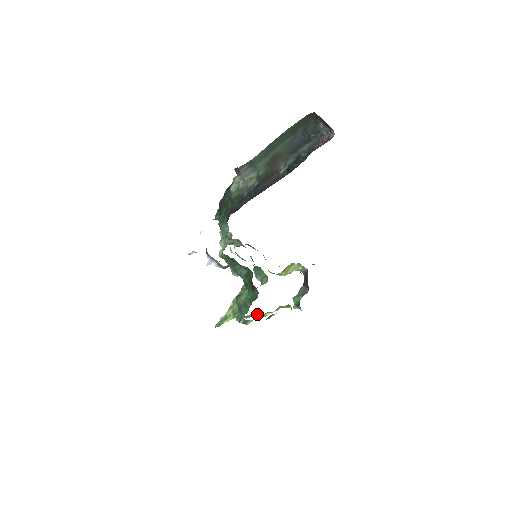
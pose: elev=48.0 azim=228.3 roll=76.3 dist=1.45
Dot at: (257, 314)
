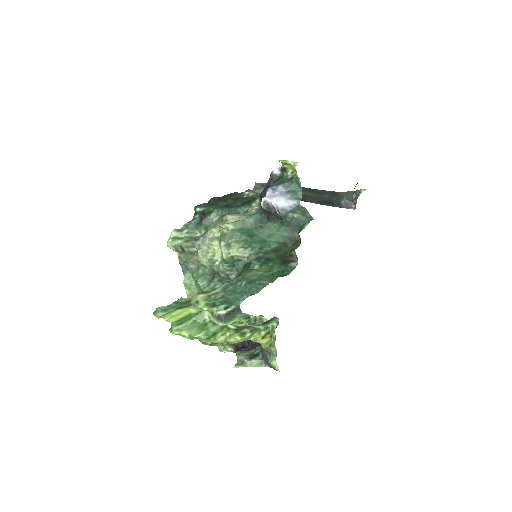
Dot at: (218, 331)
